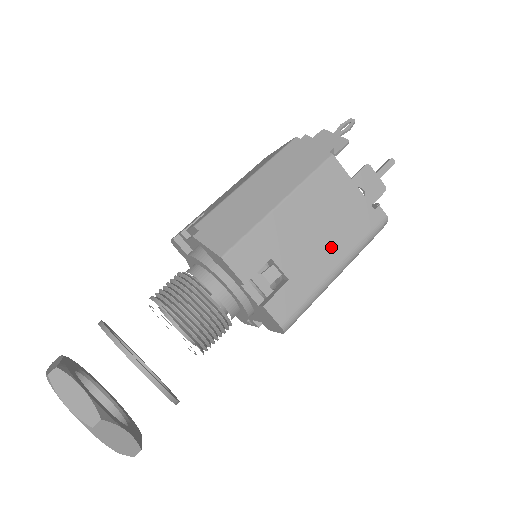
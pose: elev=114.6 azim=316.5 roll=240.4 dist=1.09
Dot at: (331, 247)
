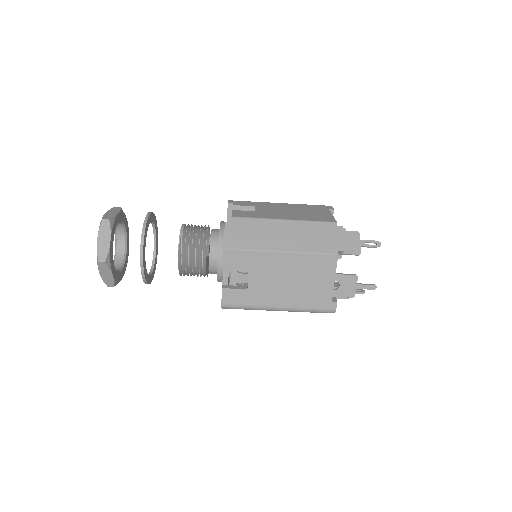
Dot at: (286, 296)
